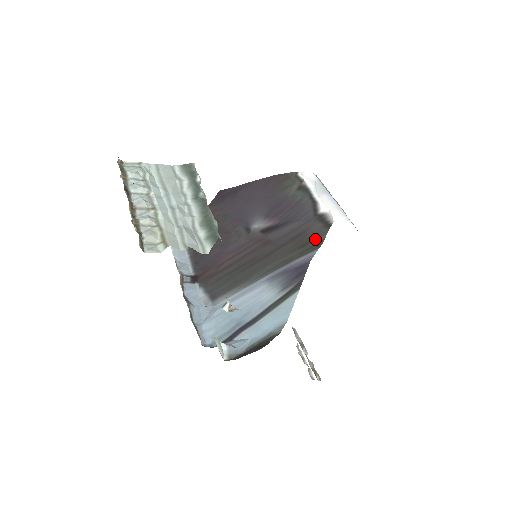
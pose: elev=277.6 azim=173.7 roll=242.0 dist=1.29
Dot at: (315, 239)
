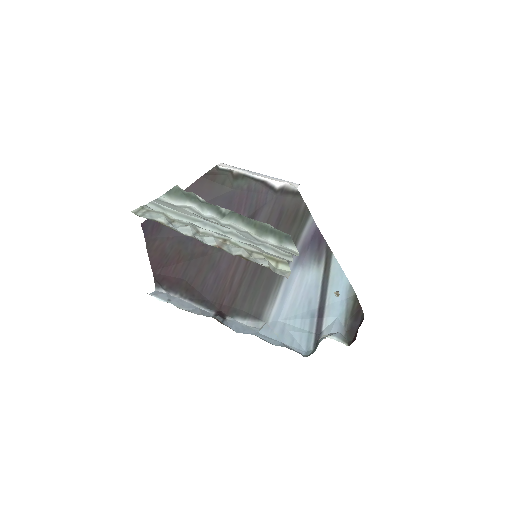
Dot at: (299, 209)
